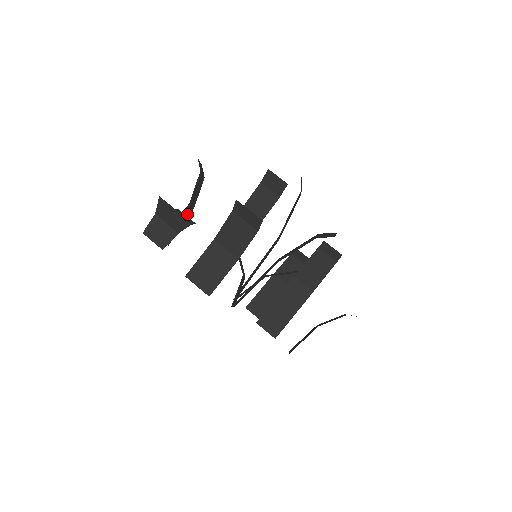
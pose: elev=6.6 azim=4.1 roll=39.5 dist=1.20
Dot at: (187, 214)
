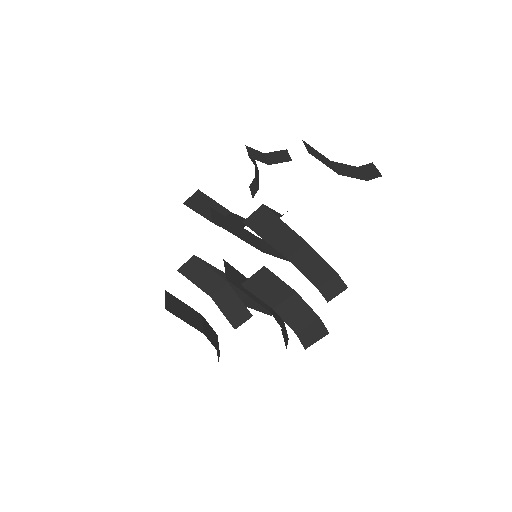
Dot at: occluded
